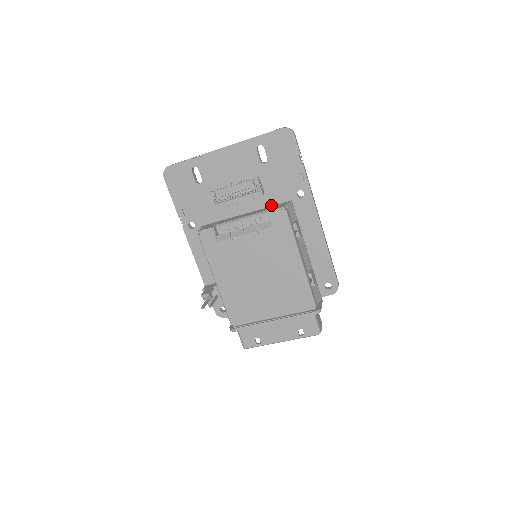
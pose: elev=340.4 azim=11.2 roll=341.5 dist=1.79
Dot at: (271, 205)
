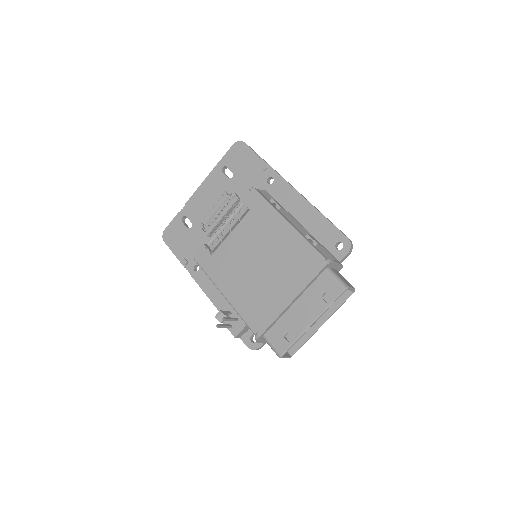
Dot at: occluded
